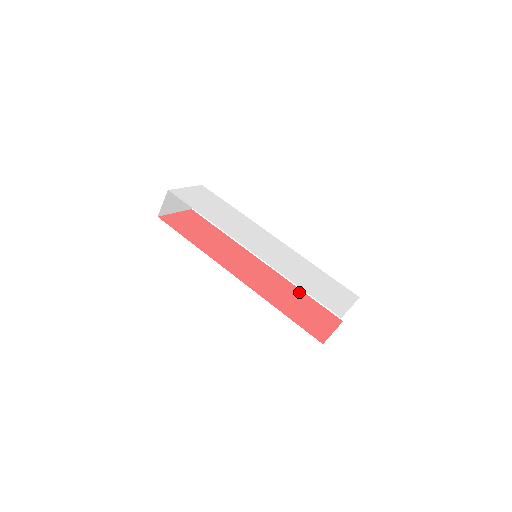
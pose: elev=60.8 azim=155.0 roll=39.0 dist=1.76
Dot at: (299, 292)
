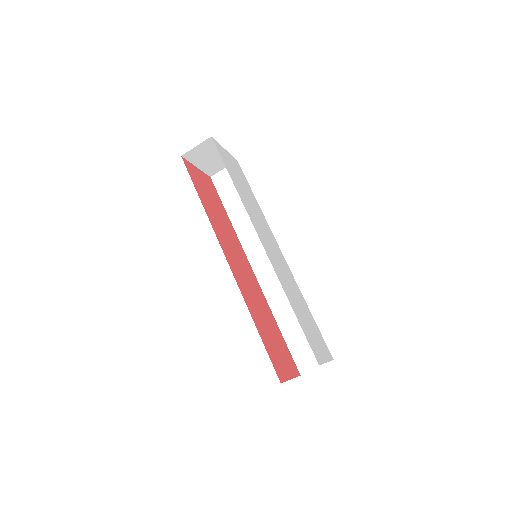
Dot at: (273, 320)
